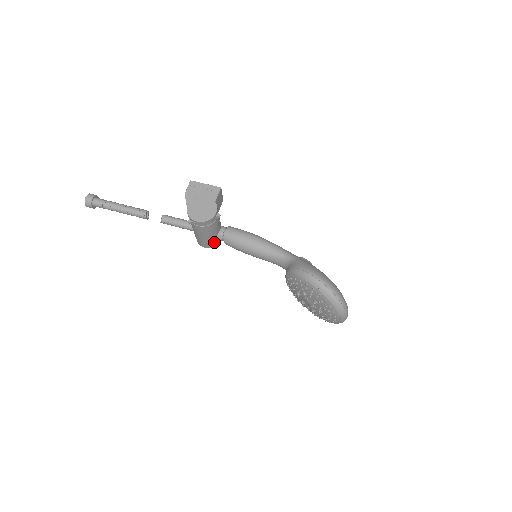
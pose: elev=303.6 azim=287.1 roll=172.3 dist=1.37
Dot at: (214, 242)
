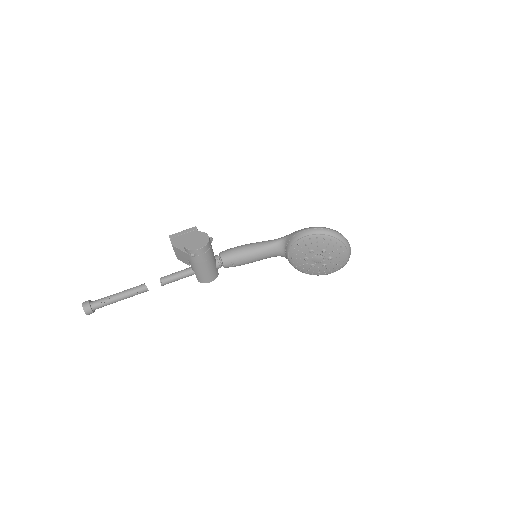
Dot at: (215, 271)
